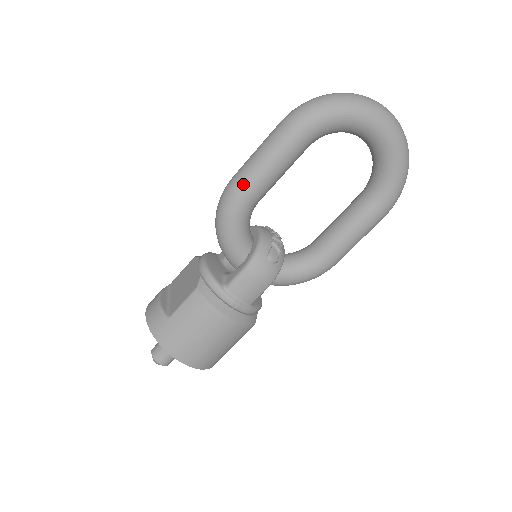
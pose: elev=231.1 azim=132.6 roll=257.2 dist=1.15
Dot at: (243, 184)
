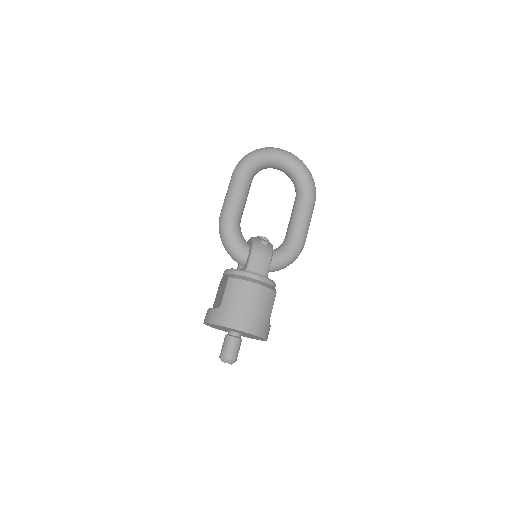
Dot at: (227, 209)
